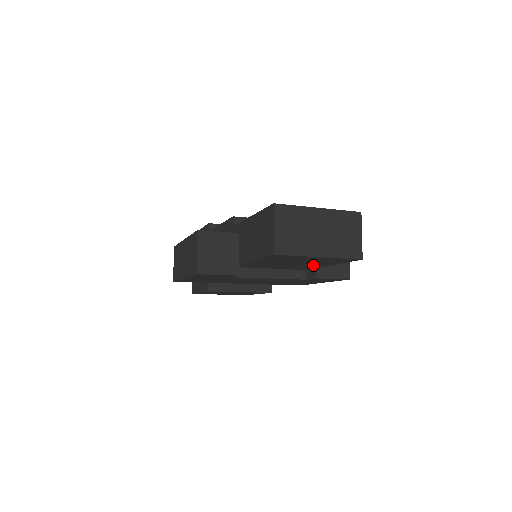
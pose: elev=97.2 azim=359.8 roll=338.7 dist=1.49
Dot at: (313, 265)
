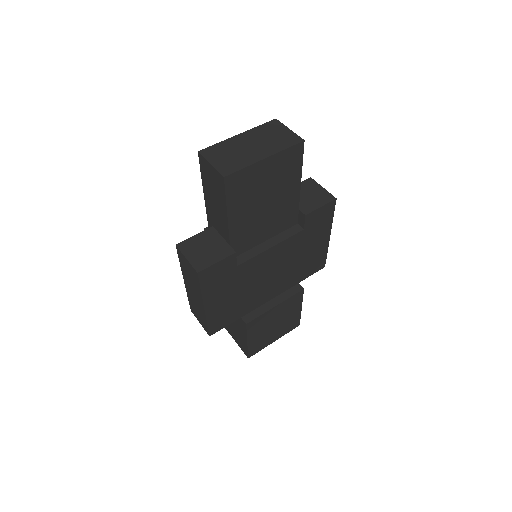
Dot at: (287, 198)
